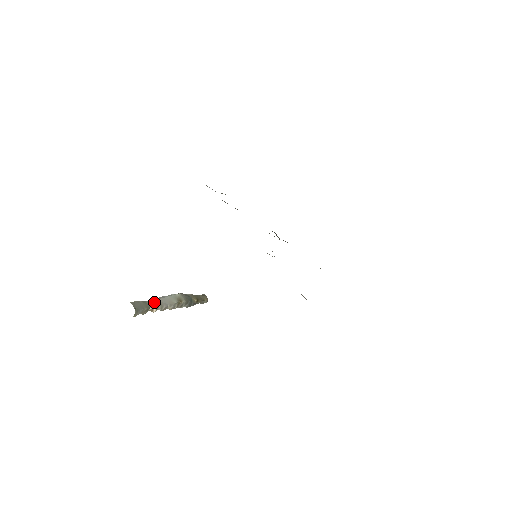
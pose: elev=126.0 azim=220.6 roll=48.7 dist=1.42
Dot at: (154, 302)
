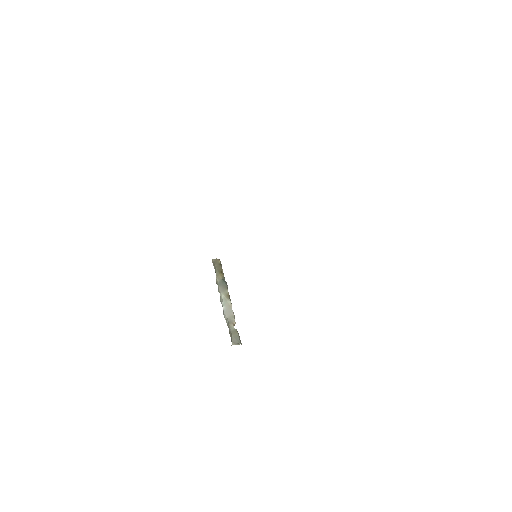
Dot at: (231, 323)
